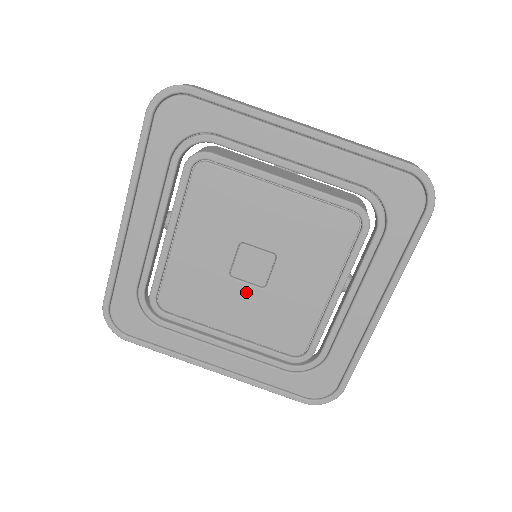
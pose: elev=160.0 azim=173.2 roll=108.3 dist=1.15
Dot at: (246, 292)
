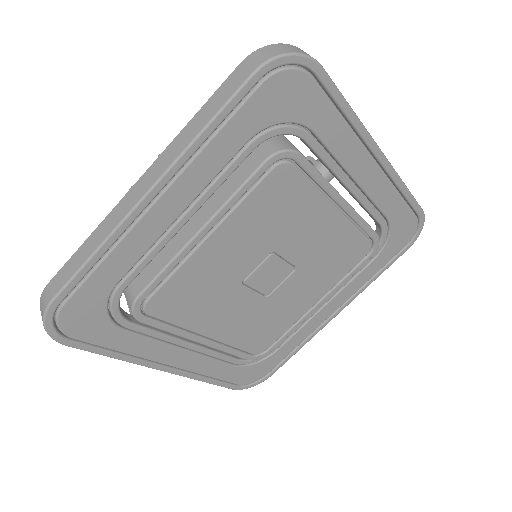
Dot at: (290, 285)
